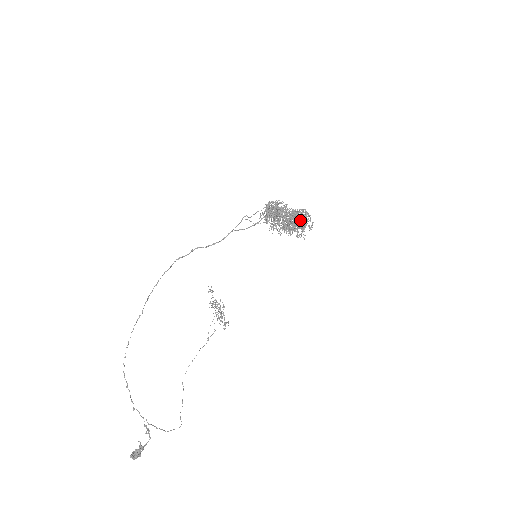
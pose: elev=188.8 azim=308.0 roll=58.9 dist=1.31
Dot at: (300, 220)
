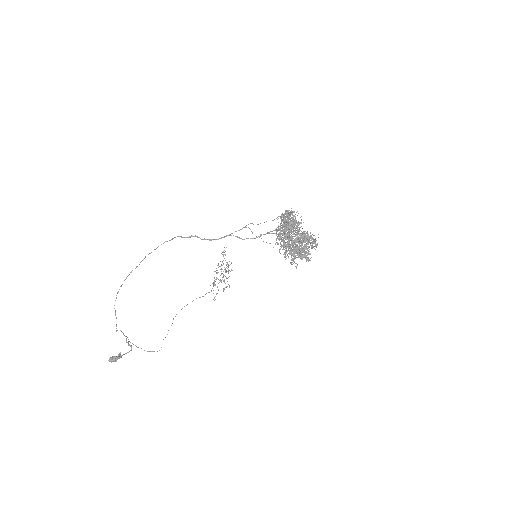
Dot at: occluded
